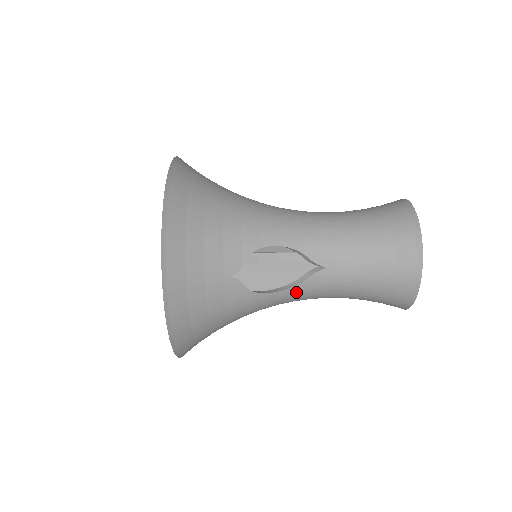
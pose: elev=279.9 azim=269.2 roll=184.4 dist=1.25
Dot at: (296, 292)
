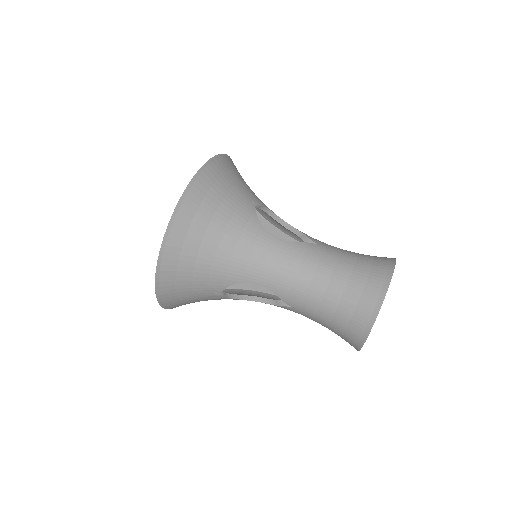
Dot at: (288, 249)
